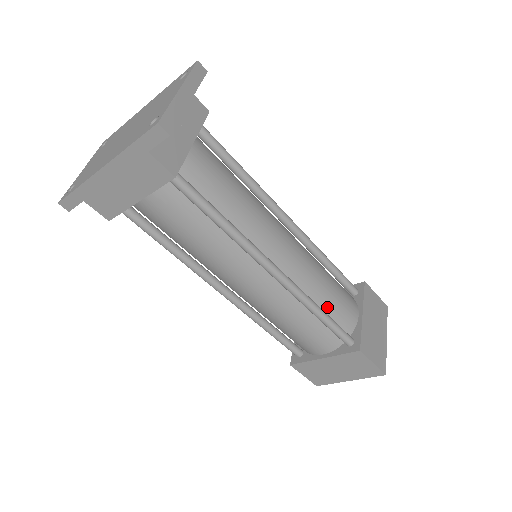
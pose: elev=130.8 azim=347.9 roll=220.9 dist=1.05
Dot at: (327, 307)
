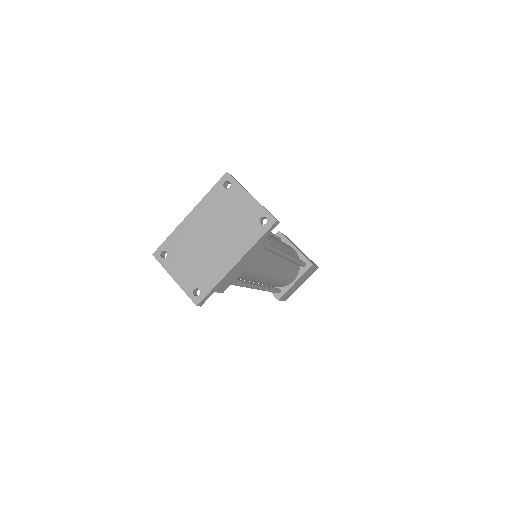
Dot at: (293, 255)
